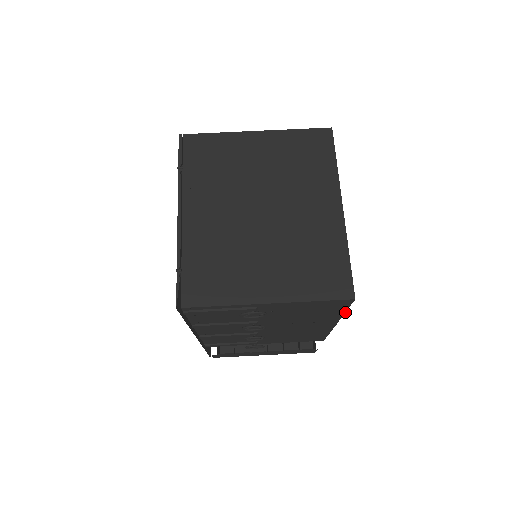
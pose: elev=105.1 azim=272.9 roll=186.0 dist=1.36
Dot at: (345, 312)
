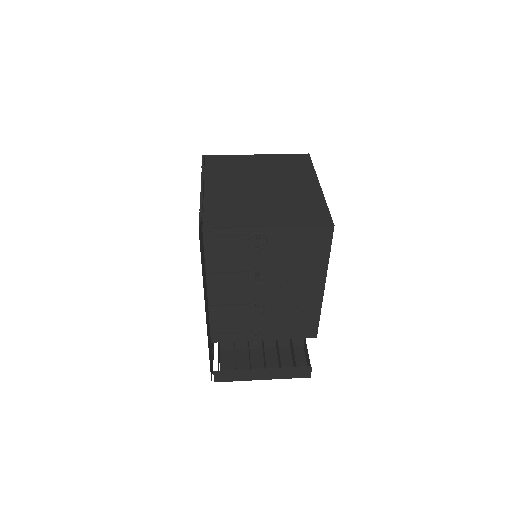
Dot at: (329, 256)
